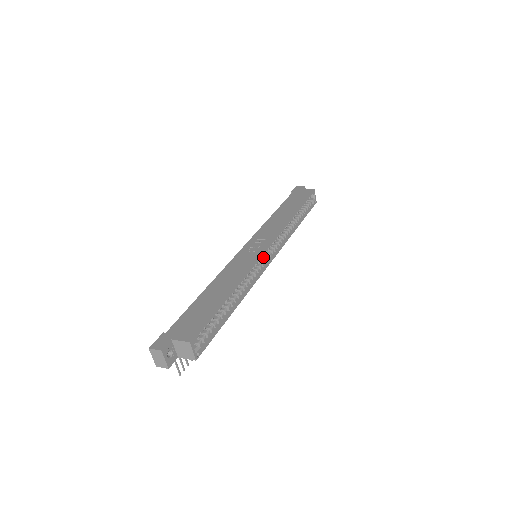
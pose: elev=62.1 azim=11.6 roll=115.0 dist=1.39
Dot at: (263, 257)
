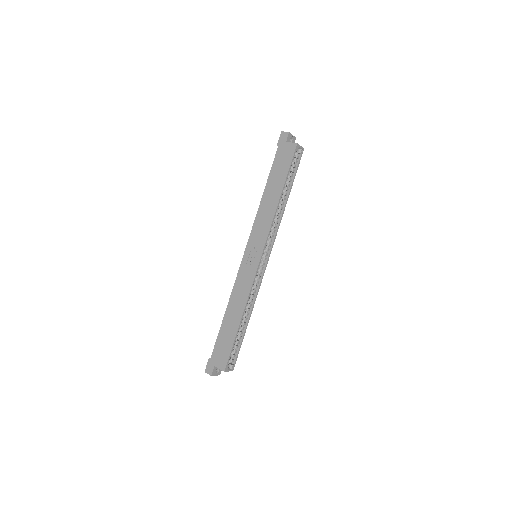
Dot at: (261, 260)
